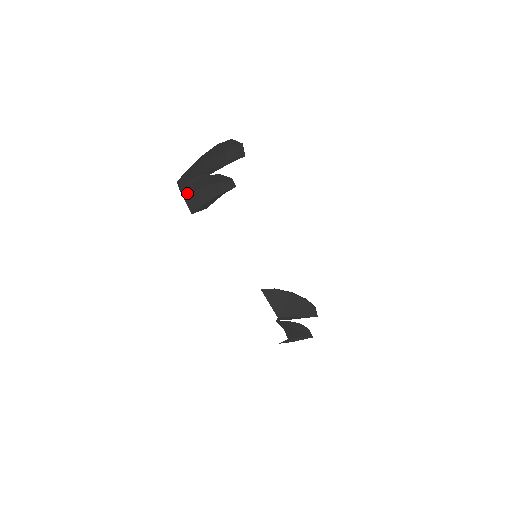
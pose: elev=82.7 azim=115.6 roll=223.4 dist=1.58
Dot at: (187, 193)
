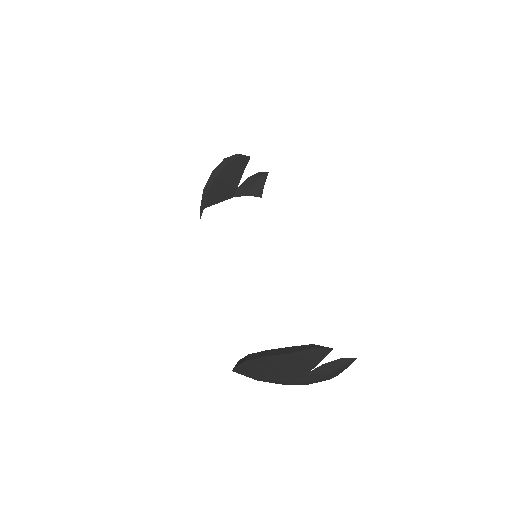
Dot at: occluded
